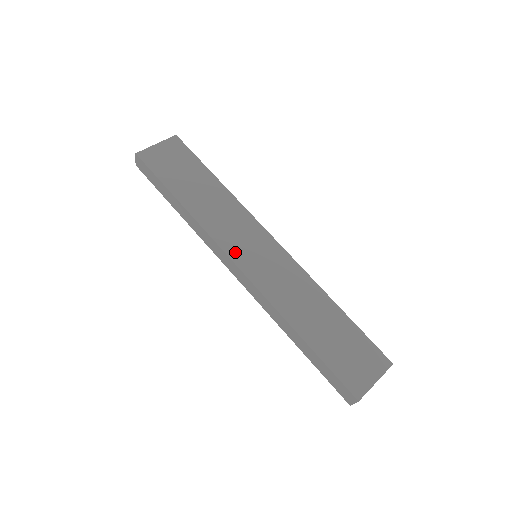
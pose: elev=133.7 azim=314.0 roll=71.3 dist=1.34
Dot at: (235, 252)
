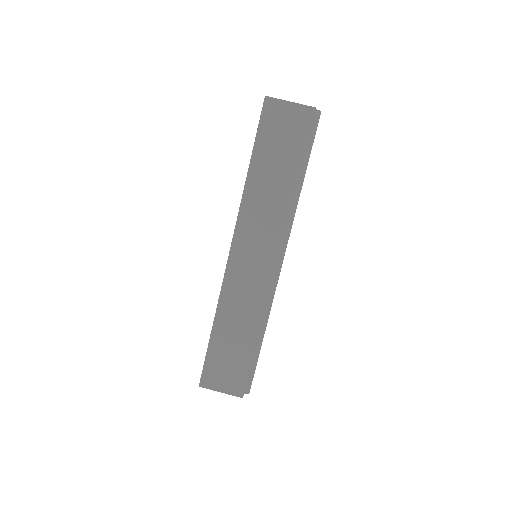
Dot at: (240, 242)
